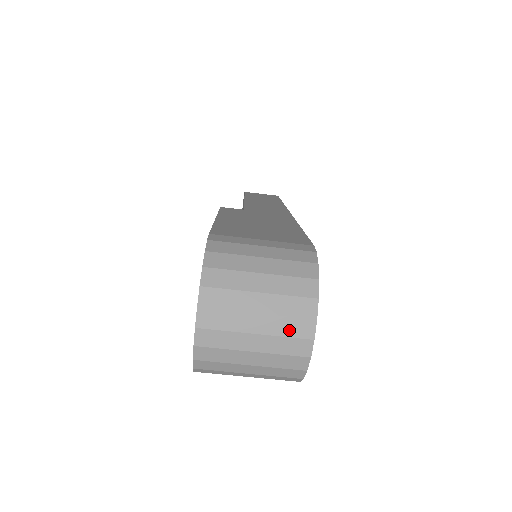
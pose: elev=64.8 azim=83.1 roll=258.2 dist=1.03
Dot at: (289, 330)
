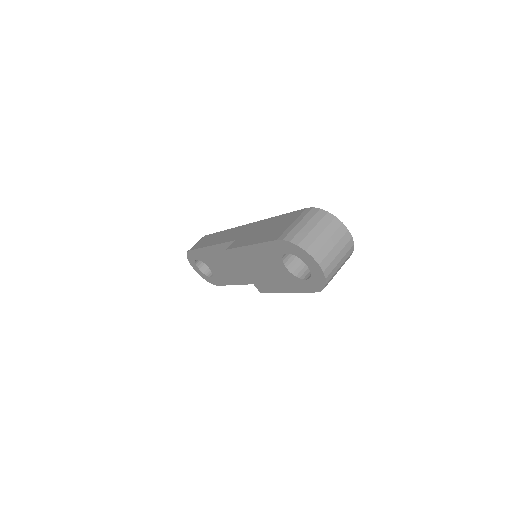
Dot at: (340, 235)
